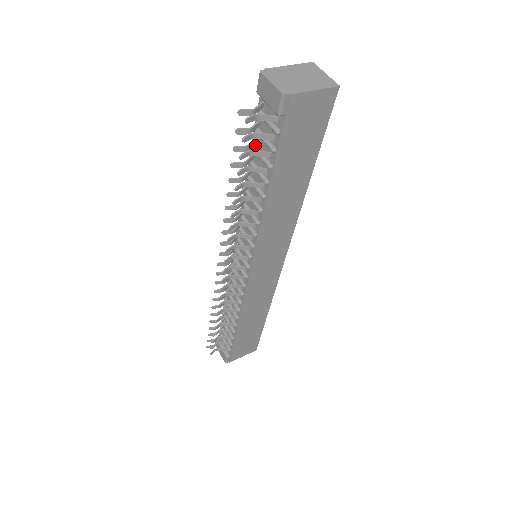
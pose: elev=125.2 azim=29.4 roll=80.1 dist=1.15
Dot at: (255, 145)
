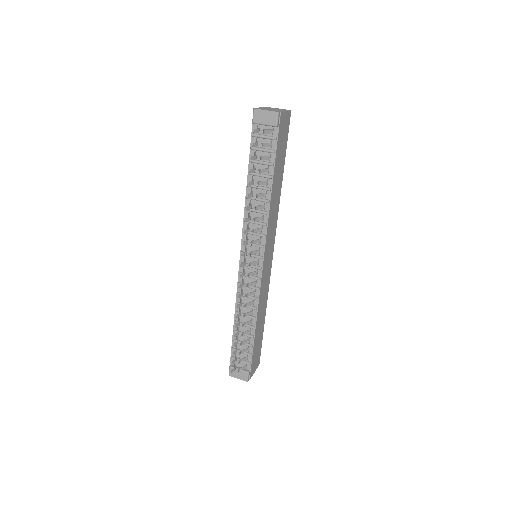
Dot at: occluded
